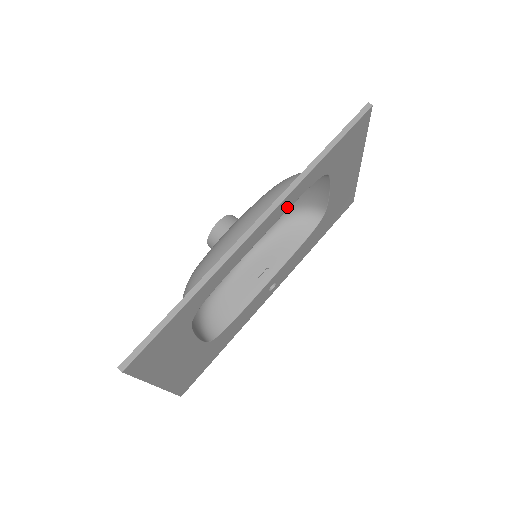
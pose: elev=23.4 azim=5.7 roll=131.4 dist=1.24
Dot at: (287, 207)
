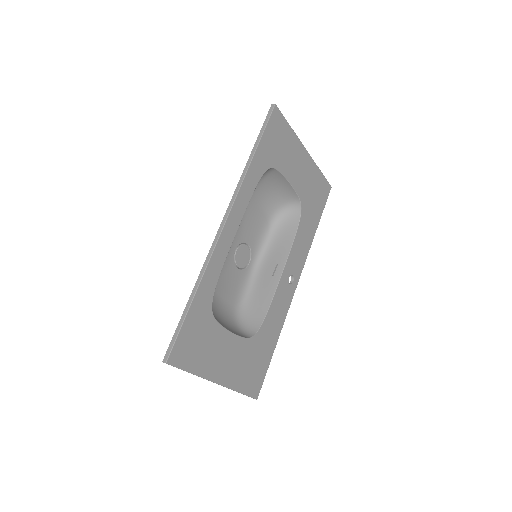
Dot at: (246, 202)
